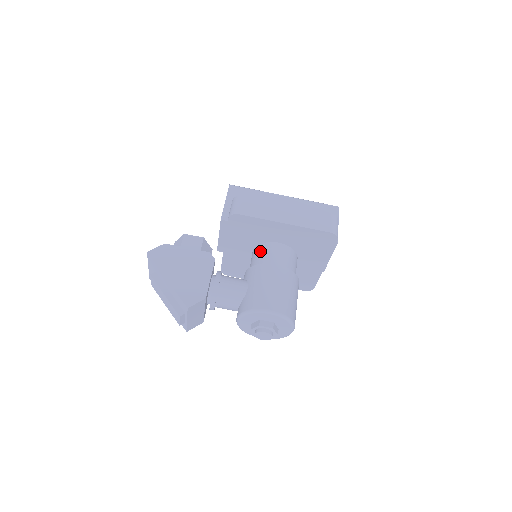
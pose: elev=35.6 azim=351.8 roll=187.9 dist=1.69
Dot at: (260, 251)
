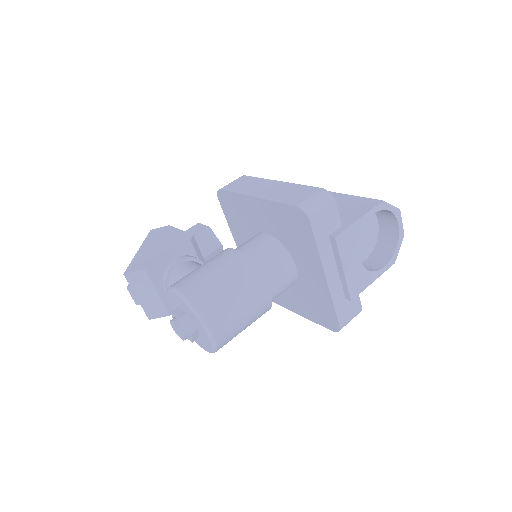
Dot at: occluded
